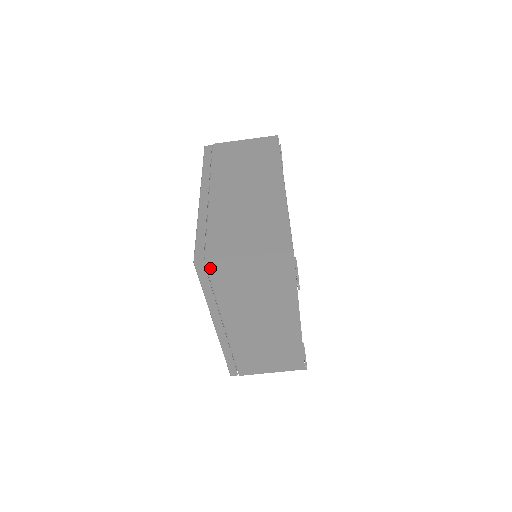
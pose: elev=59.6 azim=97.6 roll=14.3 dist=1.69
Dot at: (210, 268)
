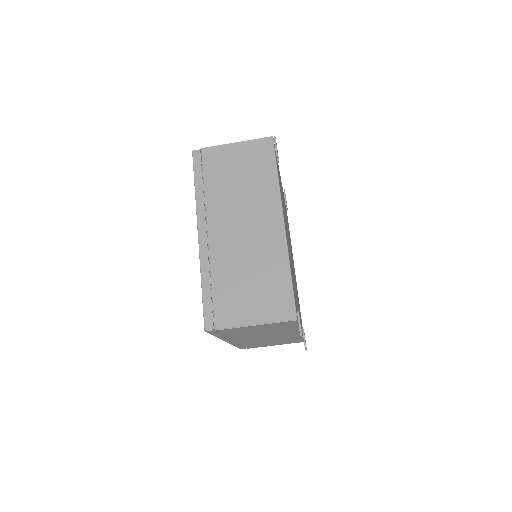
Dot at: (220, 331)
